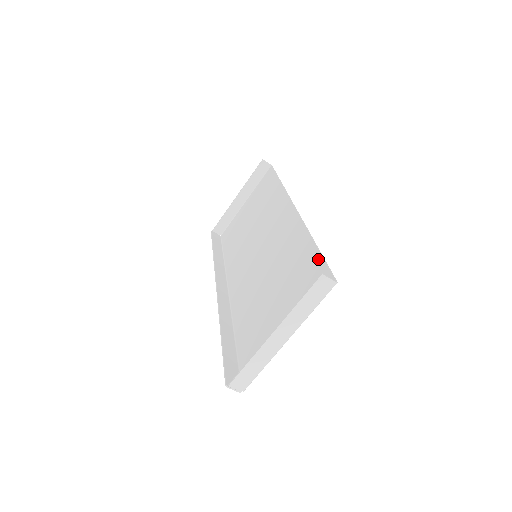
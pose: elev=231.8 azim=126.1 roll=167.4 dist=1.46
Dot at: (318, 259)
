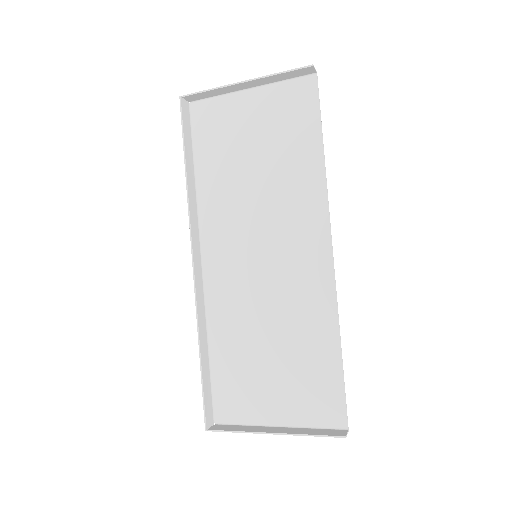
Dot at: (339, 379)
